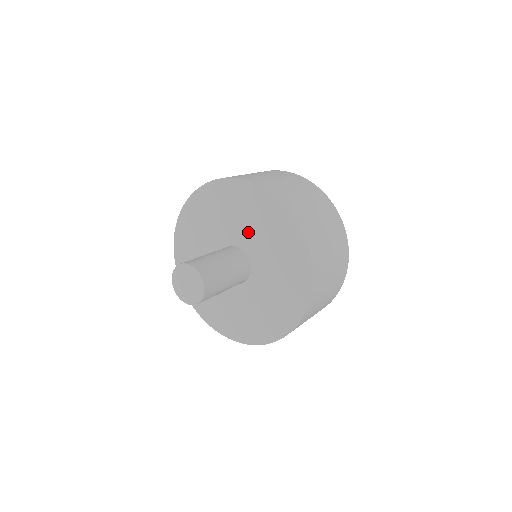
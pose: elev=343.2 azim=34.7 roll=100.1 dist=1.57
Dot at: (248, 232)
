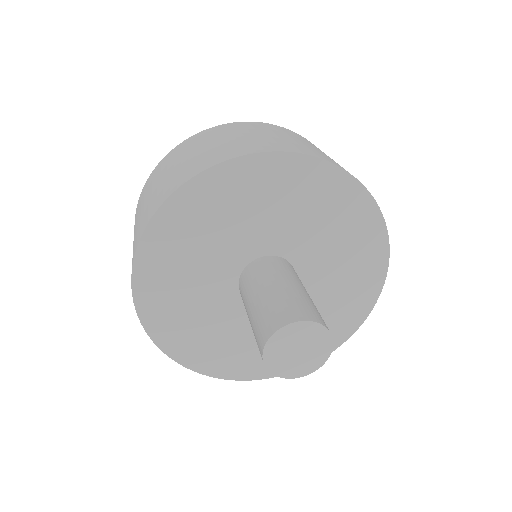
Dot at: (317, 249)
